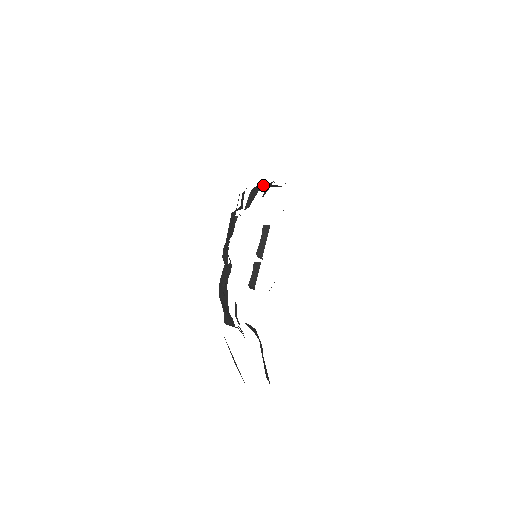
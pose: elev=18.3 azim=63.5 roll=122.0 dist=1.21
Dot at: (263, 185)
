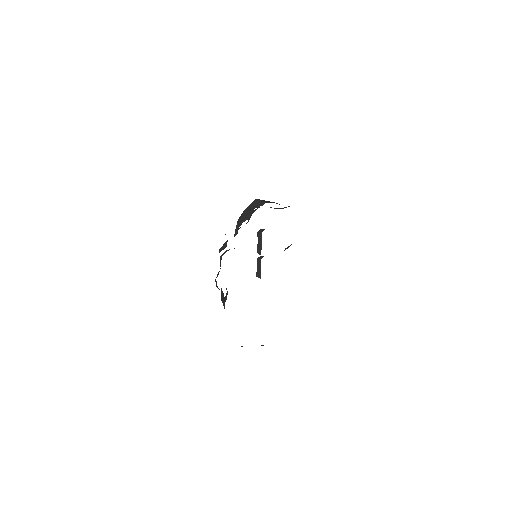
Dot at: (251, 205)
